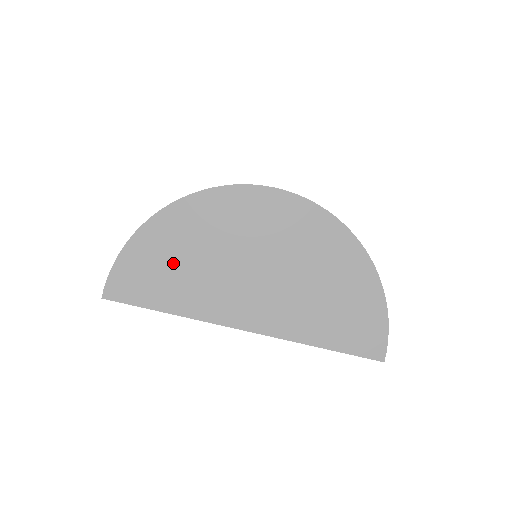
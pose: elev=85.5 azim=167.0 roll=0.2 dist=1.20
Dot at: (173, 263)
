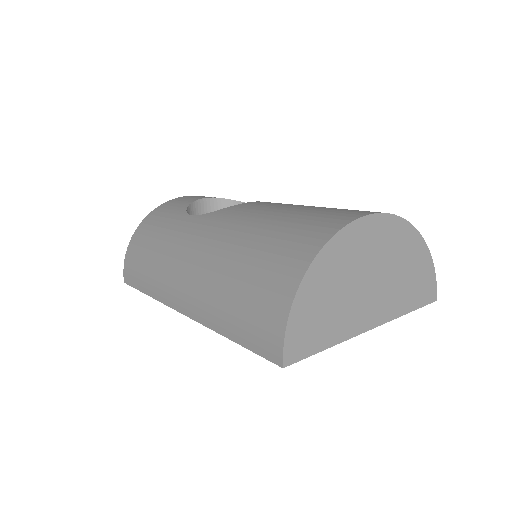
Dot at: (323, 308)
